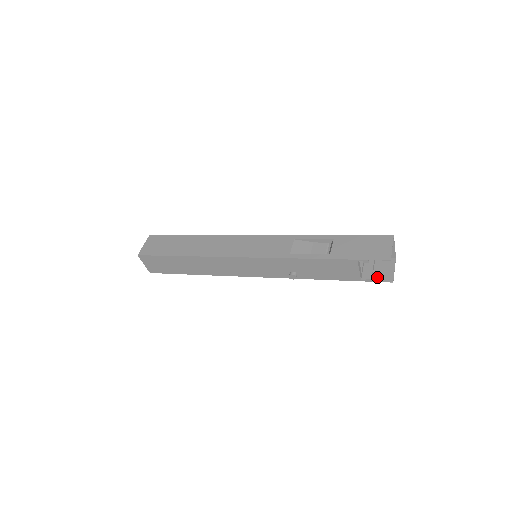
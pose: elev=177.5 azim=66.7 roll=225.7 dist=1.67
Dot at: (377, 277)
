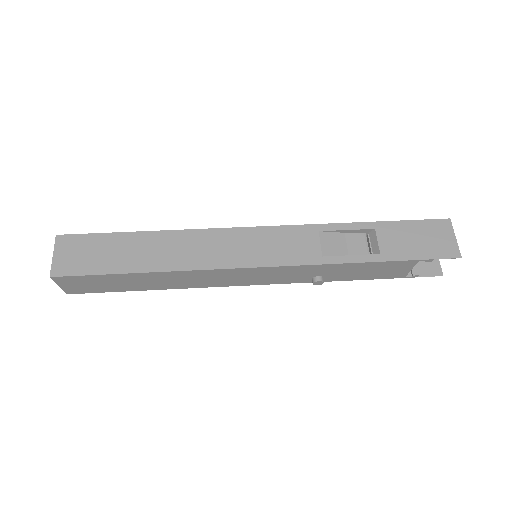
Dot at: (422, 270)
